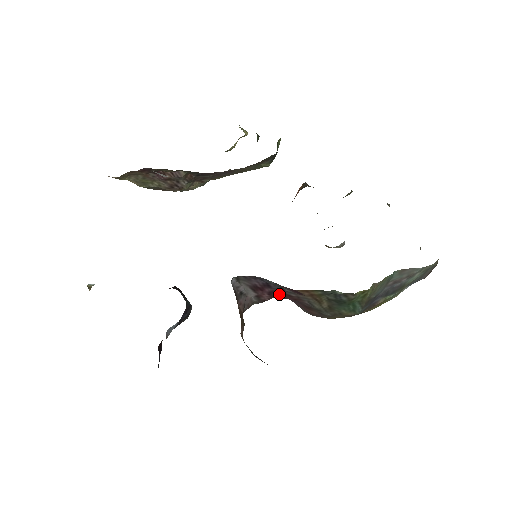
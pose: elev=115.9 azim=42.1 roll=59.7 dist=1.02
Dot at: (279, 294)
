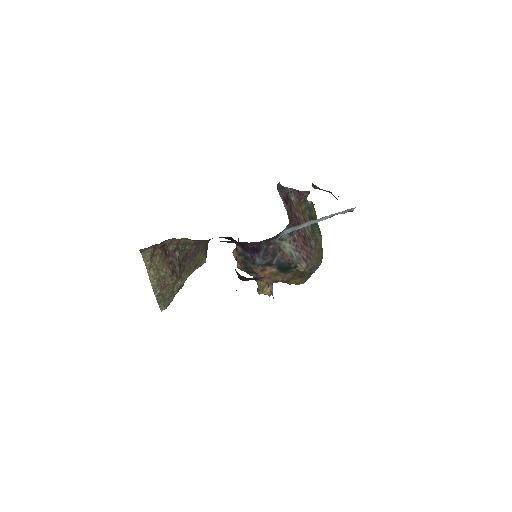
Dot at: (292, 216)
